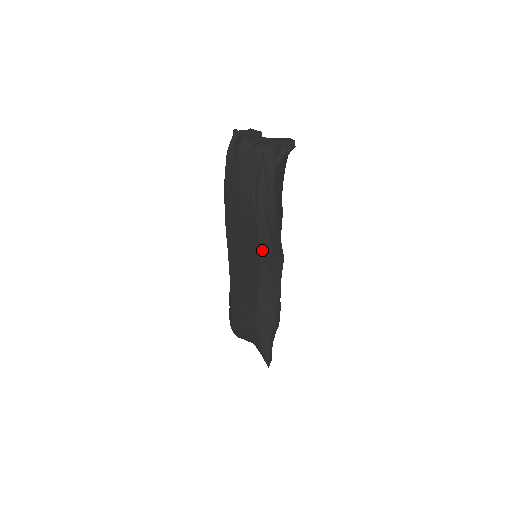
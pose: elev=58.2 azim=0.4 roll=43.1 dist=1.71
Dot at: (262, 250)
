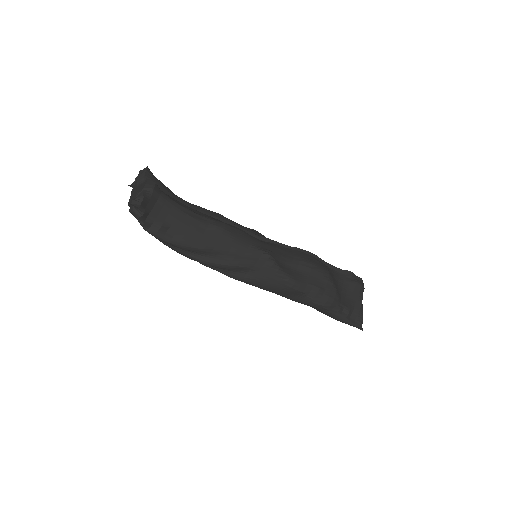
Dot at: (228, 275)
